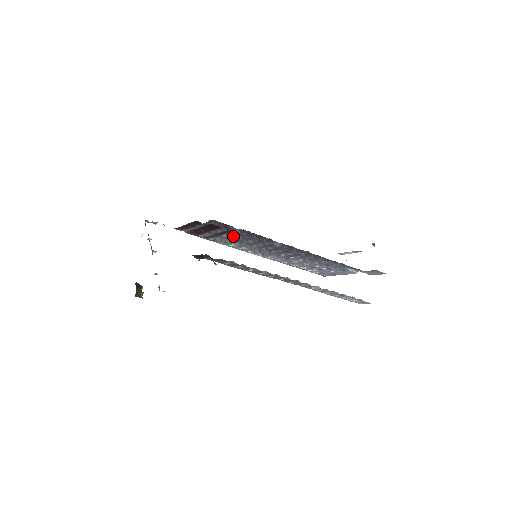
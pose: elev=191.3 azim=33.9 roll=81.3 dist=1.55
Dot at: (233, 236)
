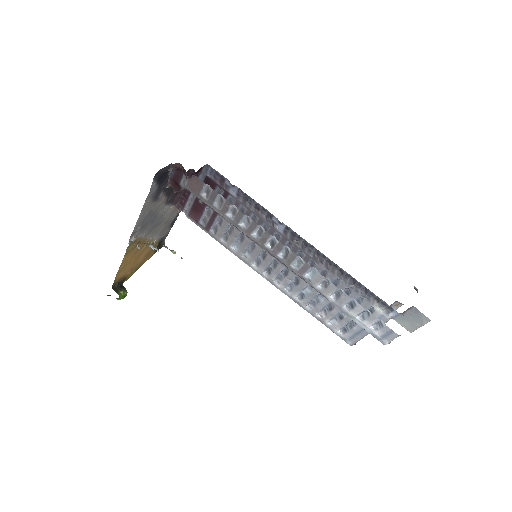
Dot at: occluded
